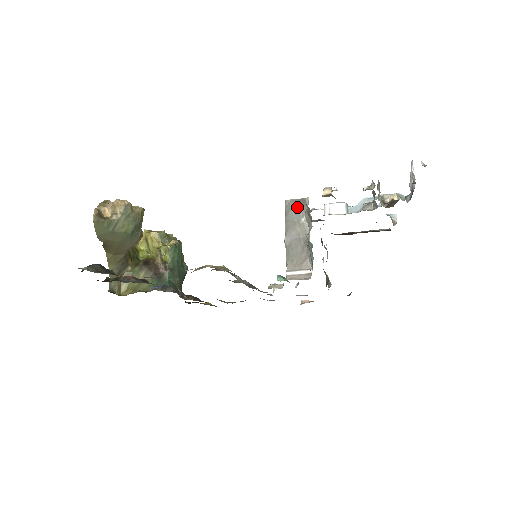
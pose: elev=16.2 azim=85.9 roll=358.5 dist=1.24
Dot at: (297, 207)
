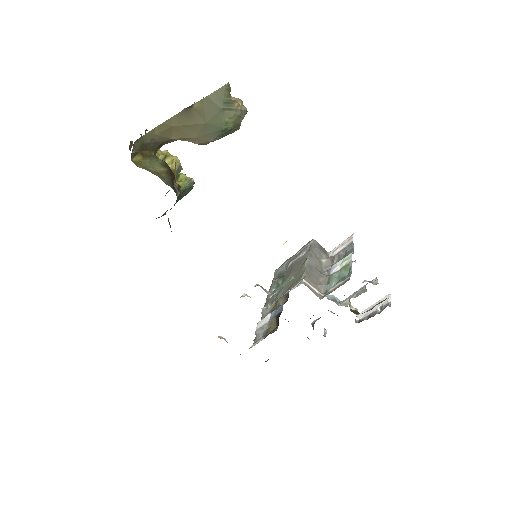
Dot at: (321, 250)
